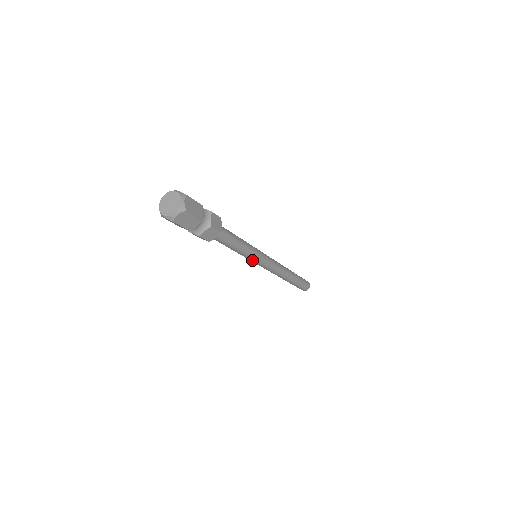
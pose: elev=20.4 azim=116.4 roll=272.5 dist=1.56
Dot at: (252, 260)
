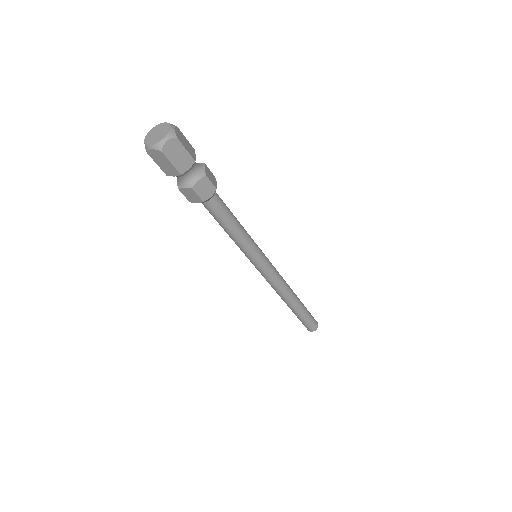
Dot at: (252, 257)
